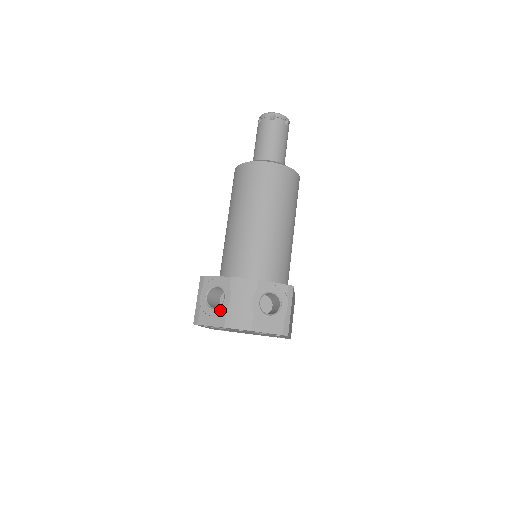
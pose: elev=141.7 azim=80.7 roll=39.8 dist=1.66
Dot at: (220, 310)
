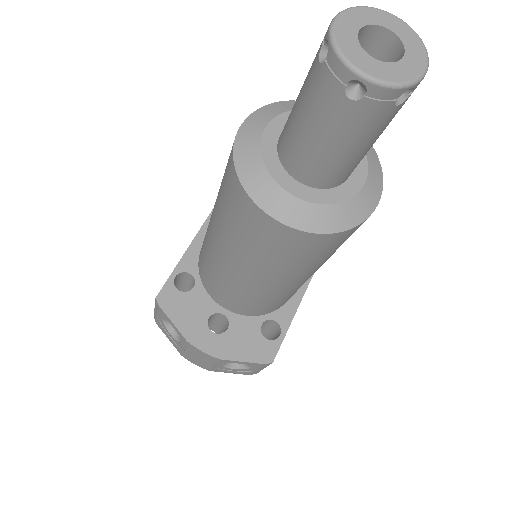
Dot at: (177, 343)
